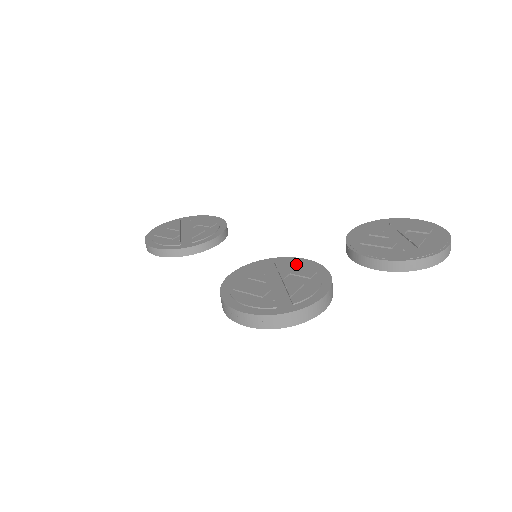
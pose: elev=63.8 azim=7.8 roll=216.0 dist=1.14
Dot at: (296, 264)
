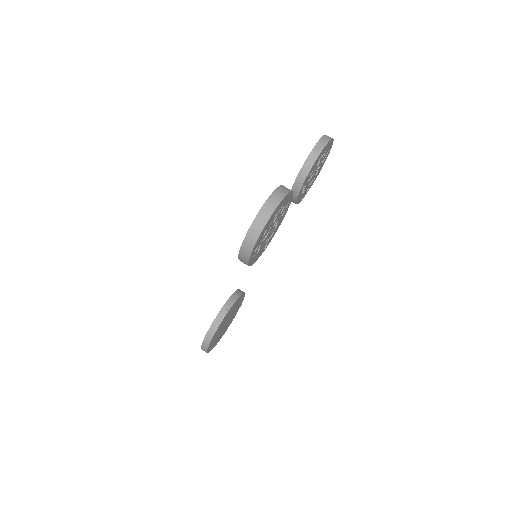
Dot at: occluded
